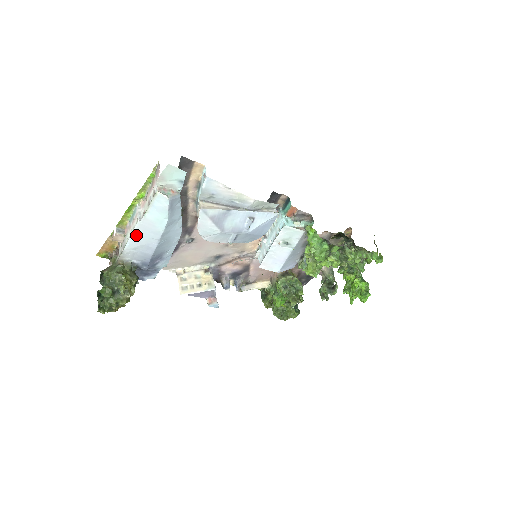
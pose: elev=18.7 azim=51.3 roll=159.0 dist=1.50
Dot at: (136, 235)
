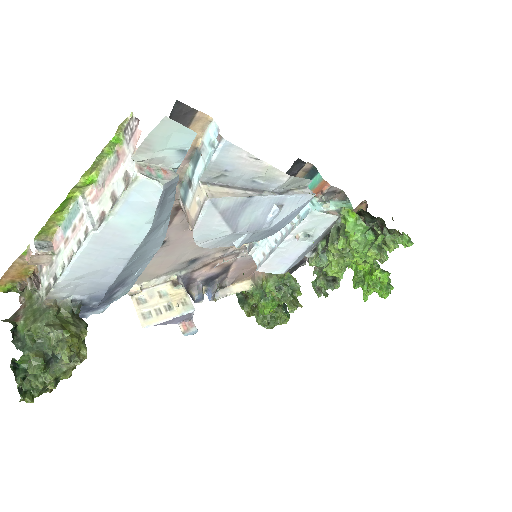
Dot at: (85, 255)
